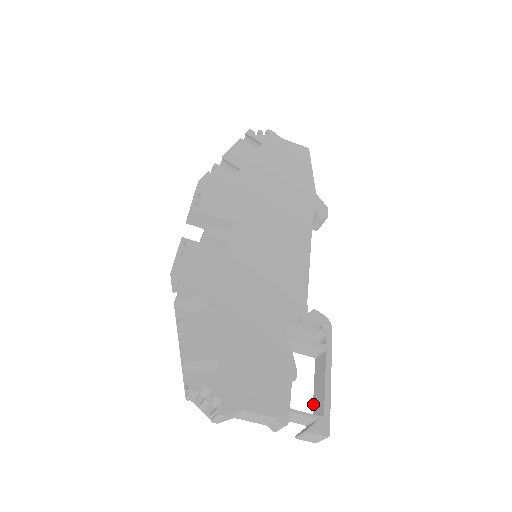
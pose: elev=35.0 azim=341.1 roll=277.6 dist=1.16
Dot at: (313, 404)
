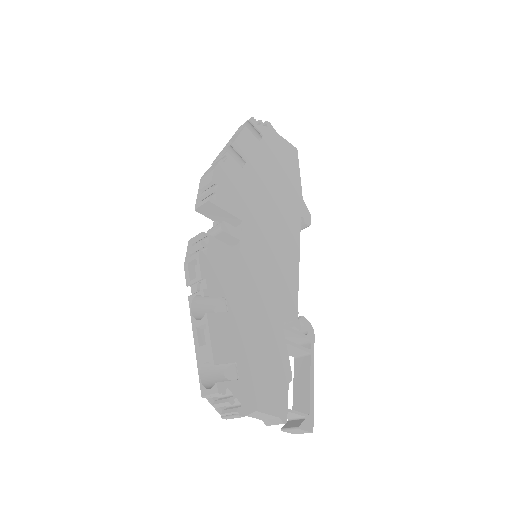
Dot at: (293, 400)
